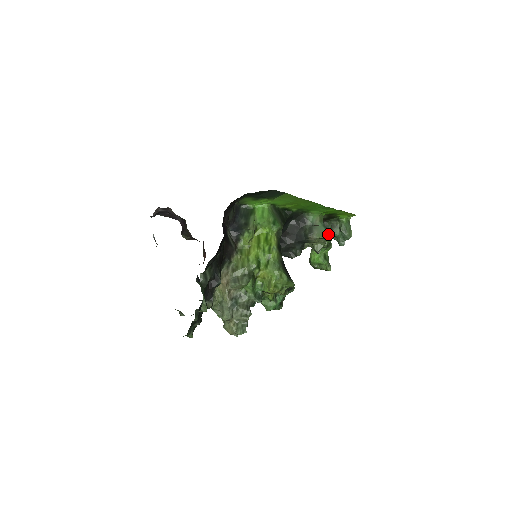
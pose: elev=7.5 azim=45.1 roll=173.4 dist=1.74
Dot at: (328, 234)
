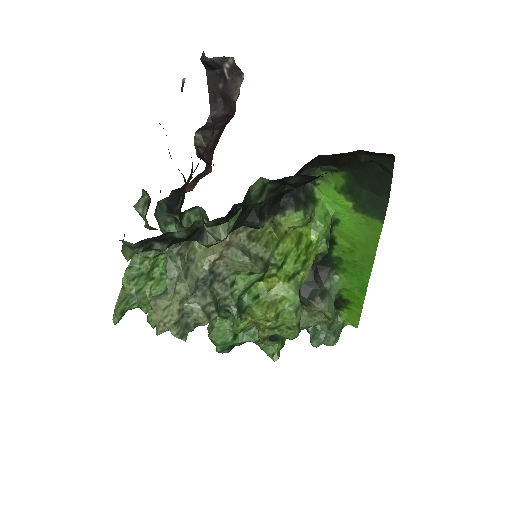
Dot at: (335, 318)
